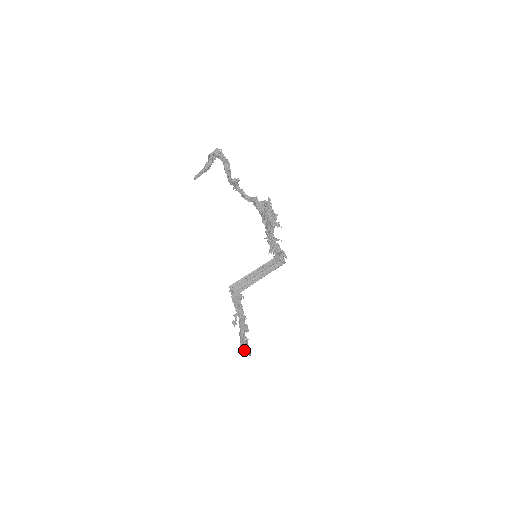
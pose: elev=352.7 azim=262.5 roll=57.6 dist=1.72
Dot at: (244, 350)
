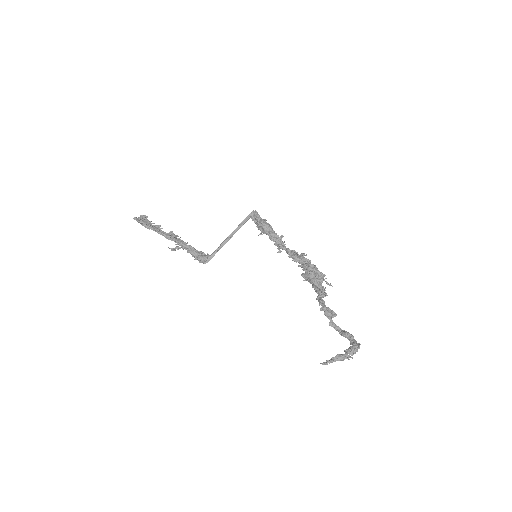
Dot at: occluded
